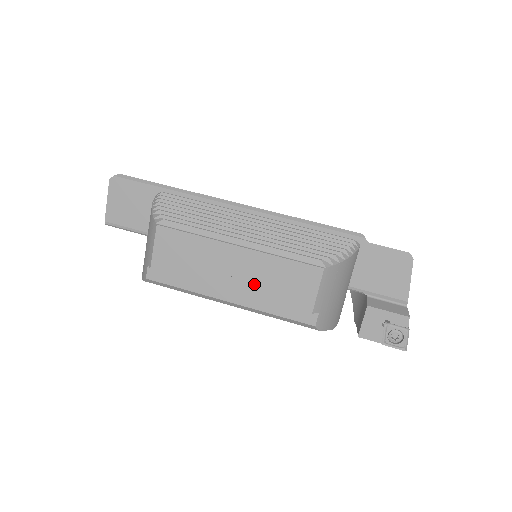
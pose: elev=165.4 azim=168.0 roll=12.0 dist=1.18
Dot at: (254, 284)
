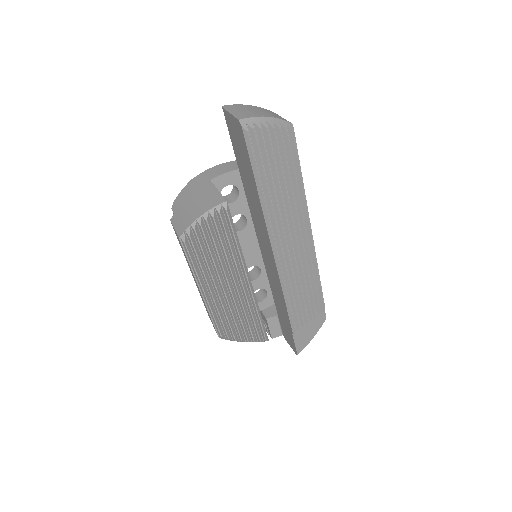
Dot at: occluded
